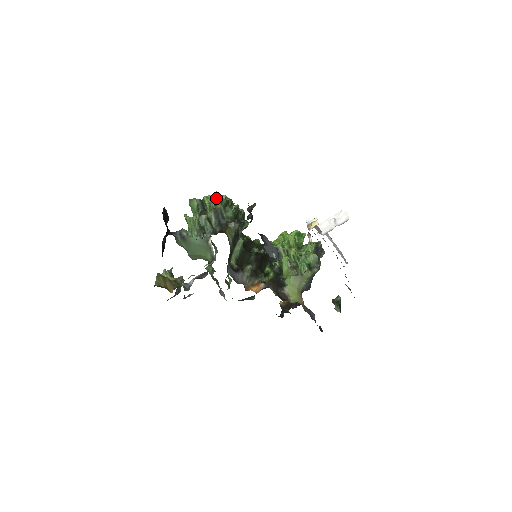
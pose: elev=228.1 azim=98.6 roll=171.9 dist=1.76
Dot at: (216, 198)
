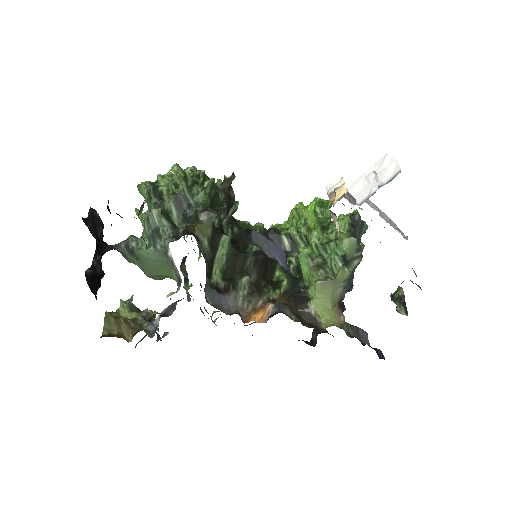
Dot at: (176, 175)
